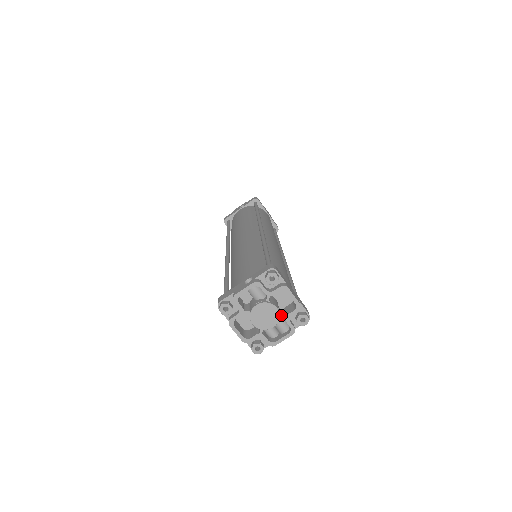
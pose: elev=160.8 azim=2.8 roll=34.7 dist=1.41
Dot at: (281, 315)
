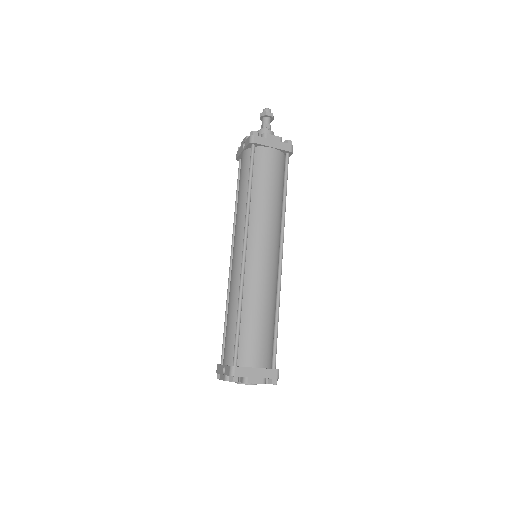
Dot at: occluded
